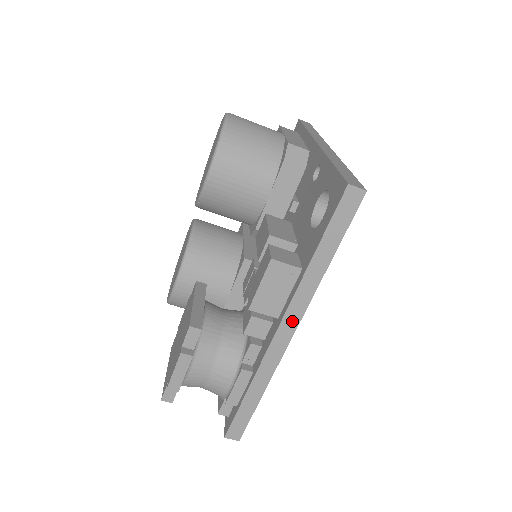
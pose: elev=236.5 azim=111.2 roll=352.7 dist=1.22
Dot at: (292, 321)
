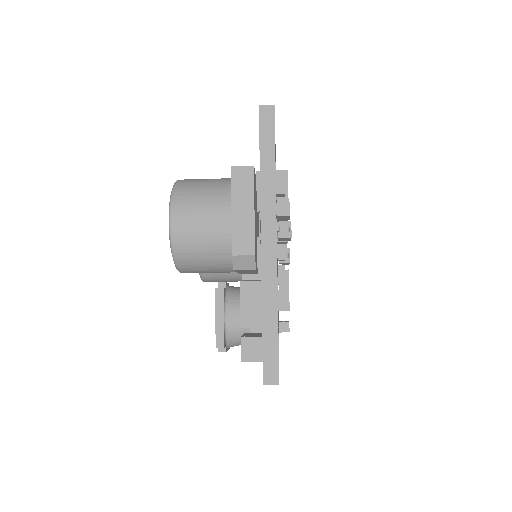
Dot at: occluded
